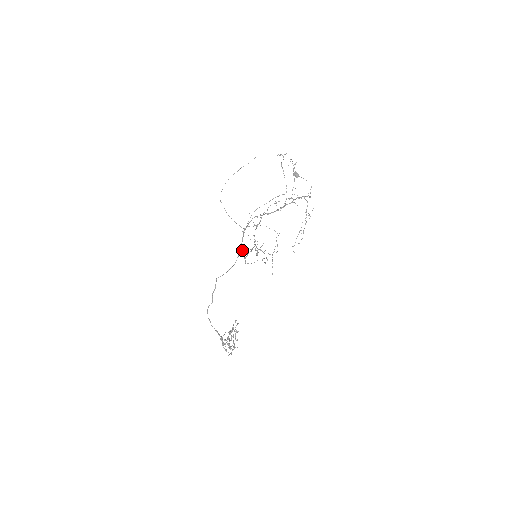
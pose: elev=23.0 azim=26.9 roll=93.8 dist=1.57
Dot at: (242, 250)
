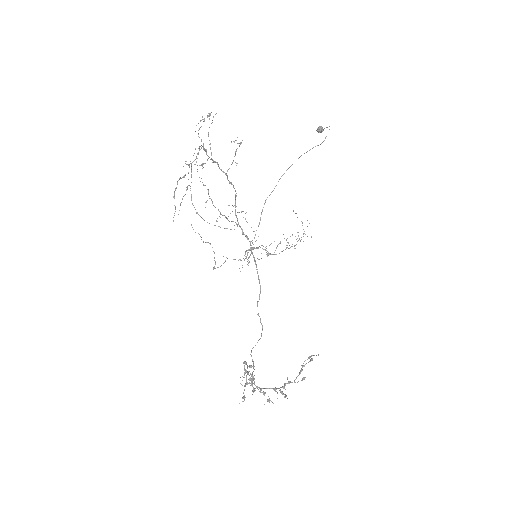
Dot at: (248, 257)
